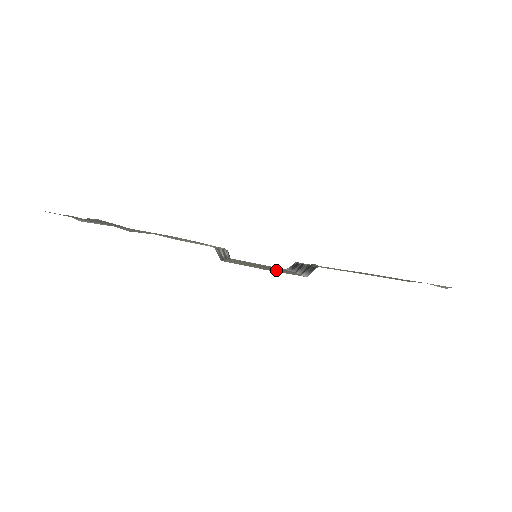
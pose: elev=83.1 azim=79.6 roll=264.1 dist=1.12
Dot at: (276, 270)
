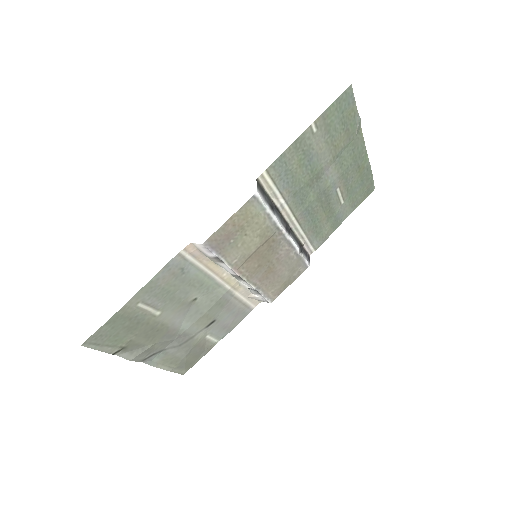
Dot at: (265, 236)
